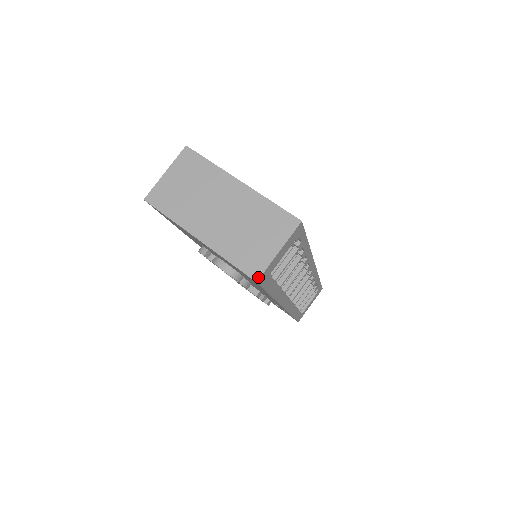
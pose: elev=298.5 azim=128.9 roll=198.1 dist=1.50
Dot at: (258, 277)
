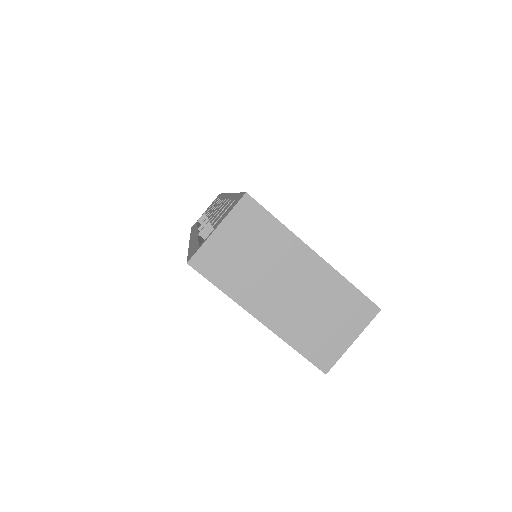
Dot at: (328, 369)
